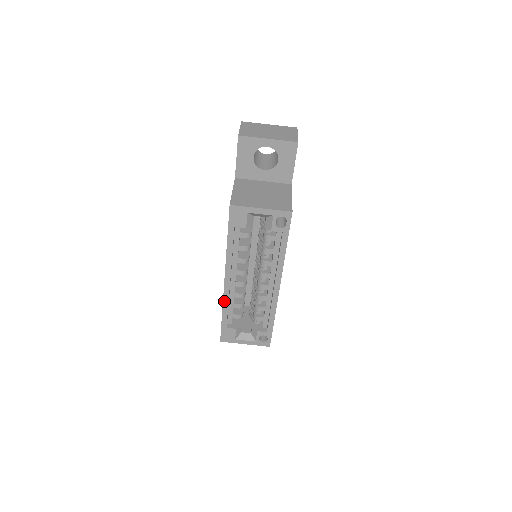
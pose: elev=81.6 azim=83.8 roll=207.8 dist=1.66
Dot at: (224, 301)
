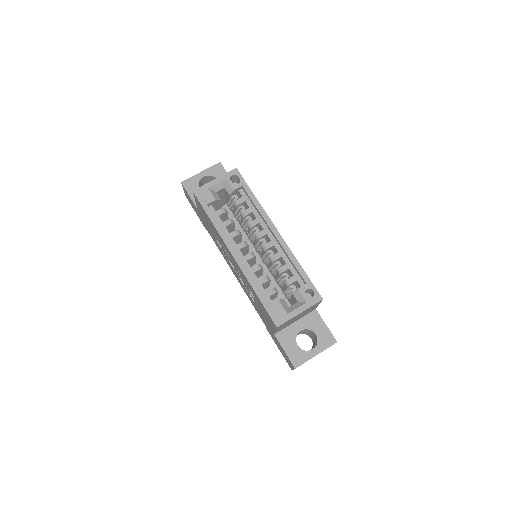
Dot at: (247, 277)
